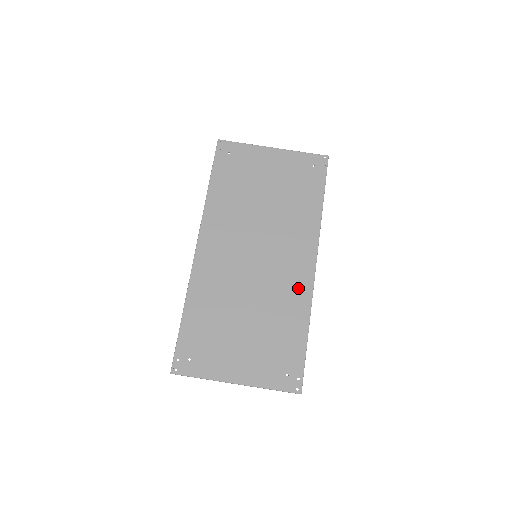
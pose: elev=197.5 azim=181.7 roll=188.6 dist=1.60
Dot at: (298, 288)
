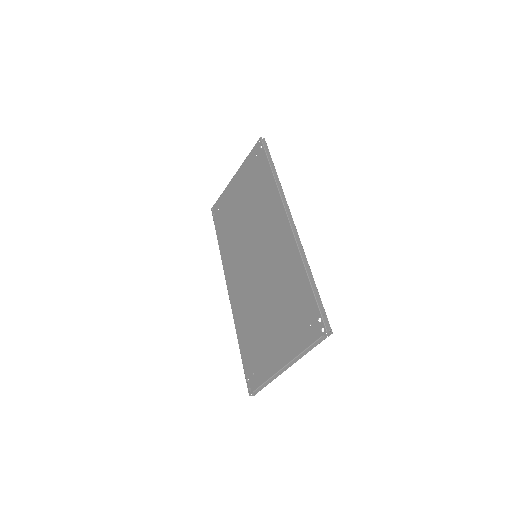
Dot at: (286, 248)
